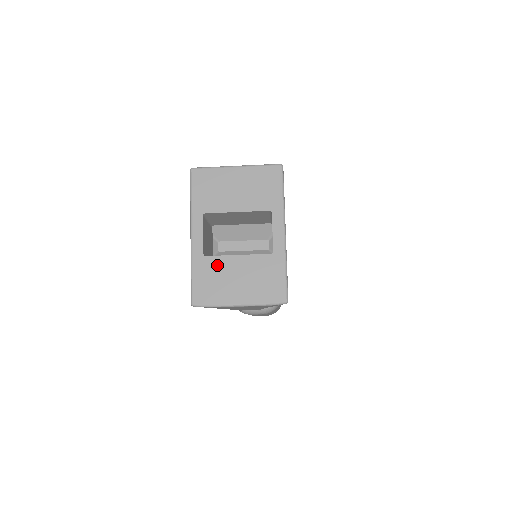
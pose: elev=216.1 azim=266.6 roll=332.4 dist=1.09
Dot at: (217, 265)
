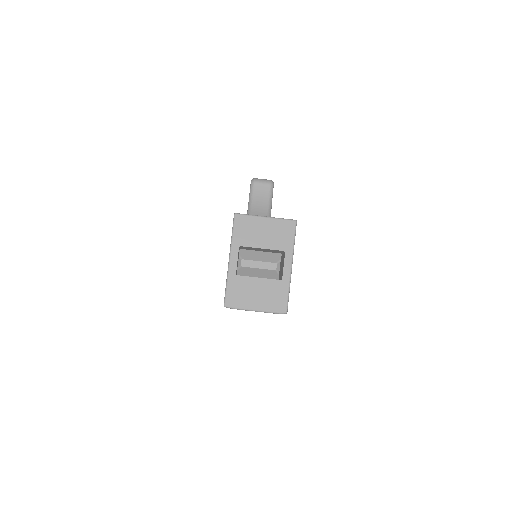
Dot at: (244, 282)
